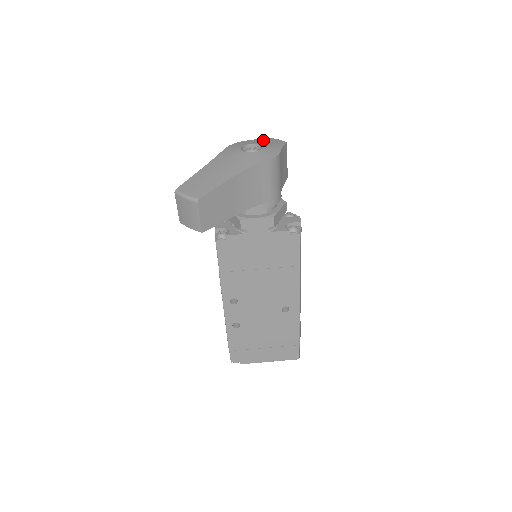
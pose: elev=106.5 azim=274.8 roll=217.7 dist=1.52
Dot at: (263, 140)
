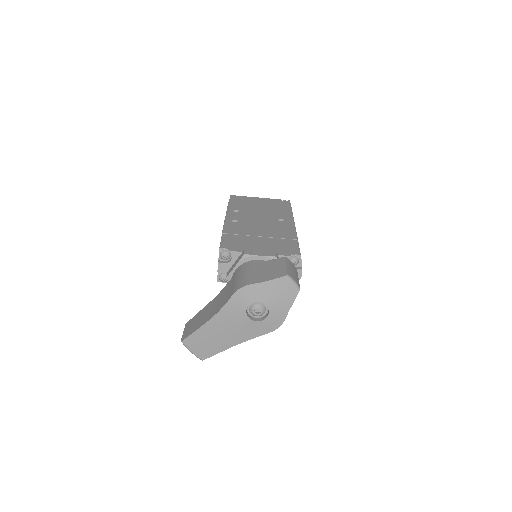
Dot at: (274, 288)
